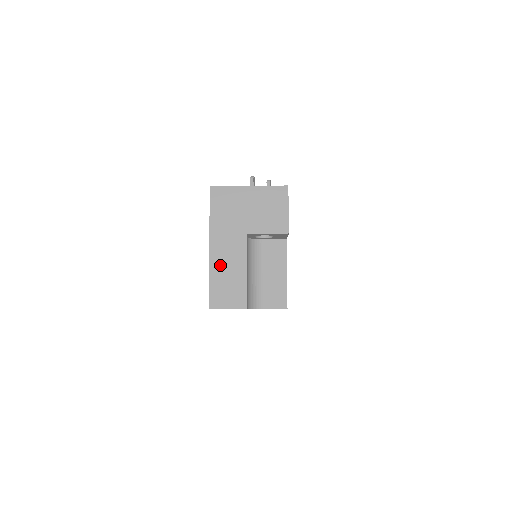
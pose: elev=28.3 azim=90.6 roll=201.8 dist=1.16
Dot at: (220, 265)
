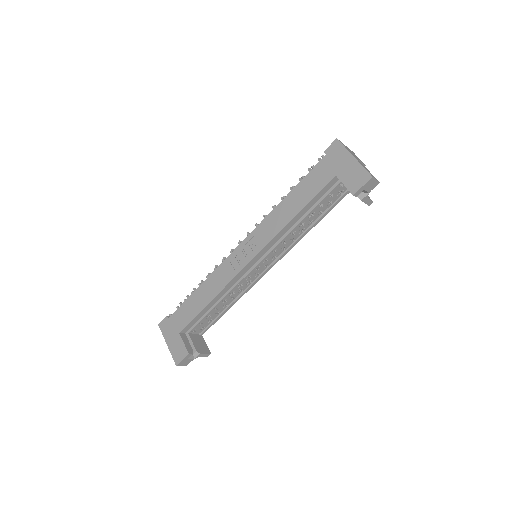
Dot at: occluded
